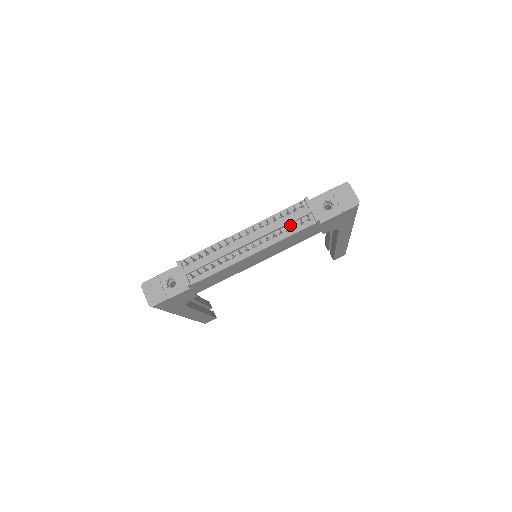
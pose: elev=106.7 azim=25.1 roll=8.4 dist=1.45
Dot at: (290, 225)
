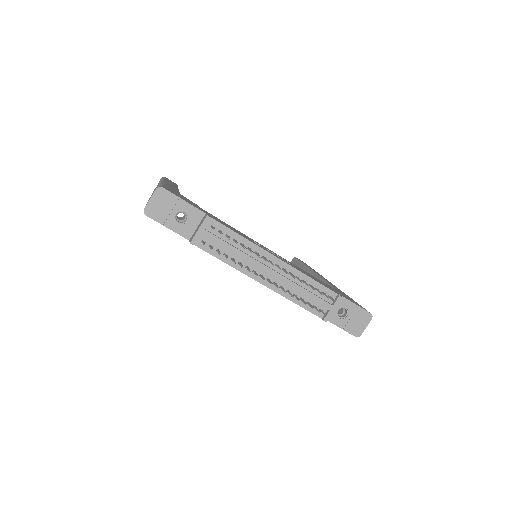
Dot at: (307, 298)
